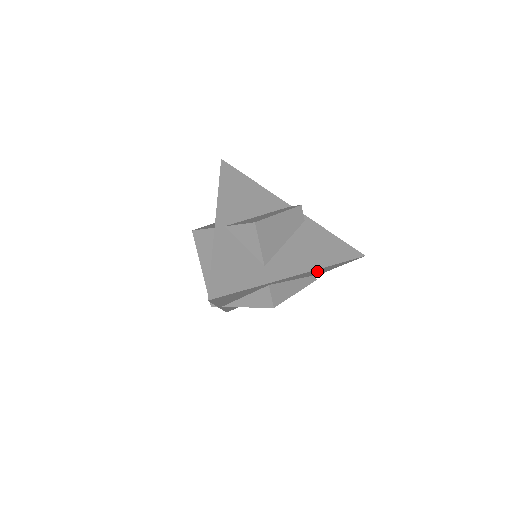
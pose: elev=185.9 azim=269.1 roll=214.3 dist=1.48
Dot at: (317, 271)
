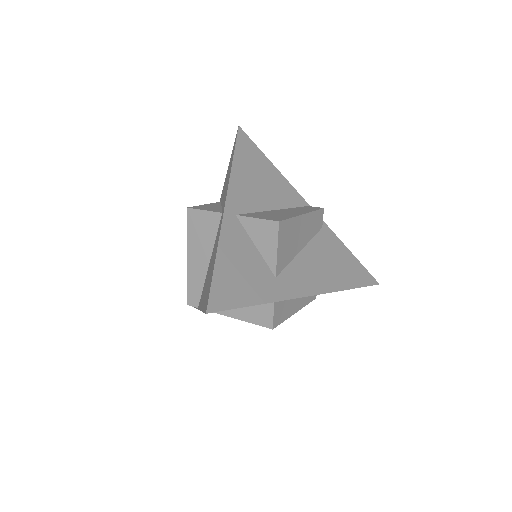
Dot at: occluded
